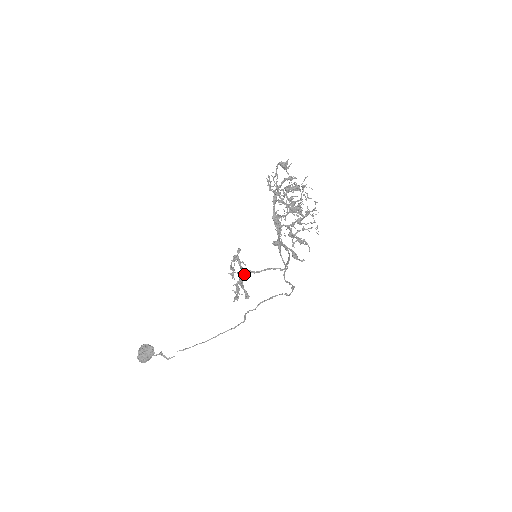
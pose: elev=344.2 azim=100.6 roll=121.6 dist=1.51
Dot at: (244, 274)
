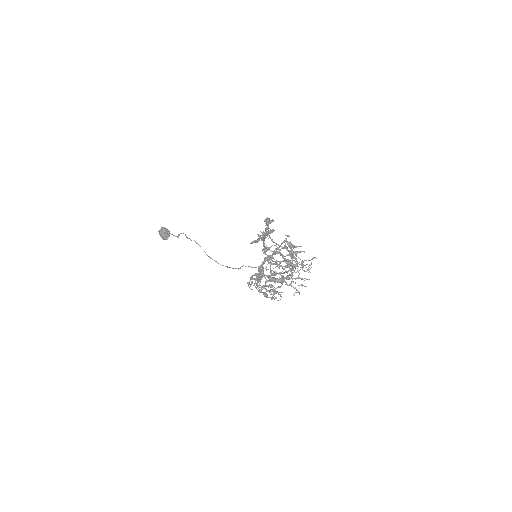
Dot at: (265, 238)
